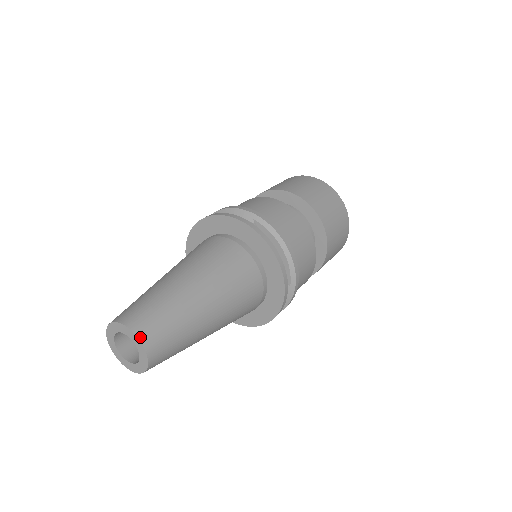
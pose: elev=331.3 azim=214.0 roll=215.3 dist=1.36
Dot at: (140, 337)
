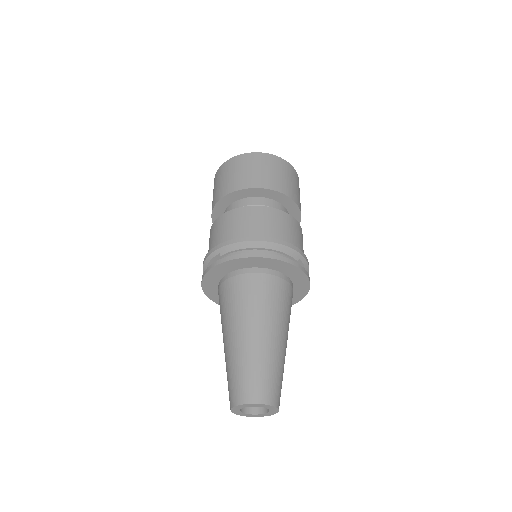
Dot at: occluded
